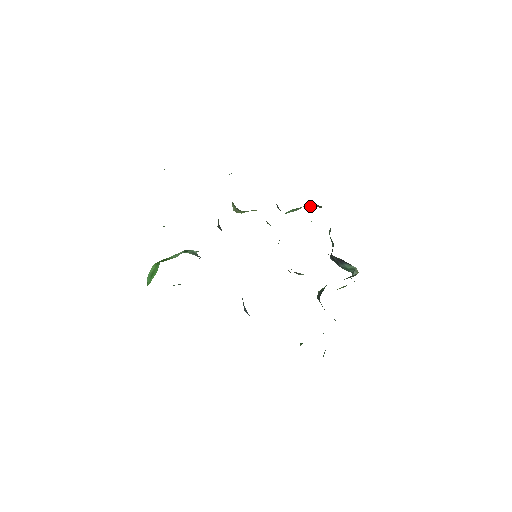
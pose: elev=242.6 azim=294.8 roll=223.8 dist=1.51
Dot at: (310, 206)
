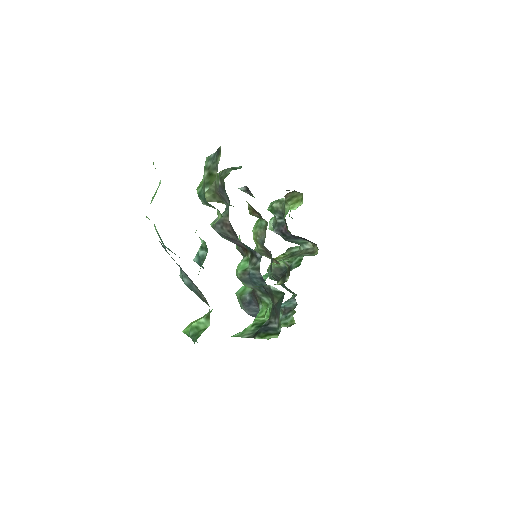
Dot at: occluded
